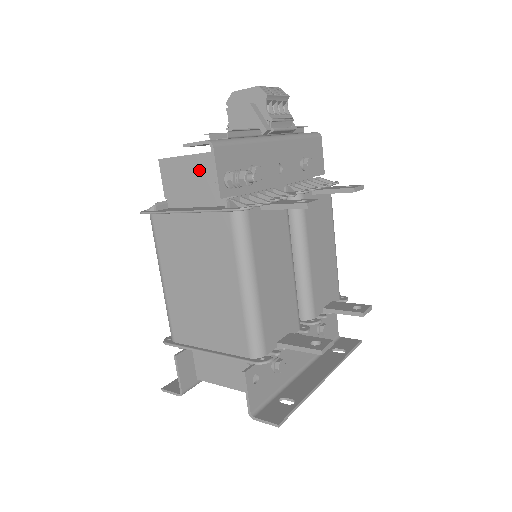
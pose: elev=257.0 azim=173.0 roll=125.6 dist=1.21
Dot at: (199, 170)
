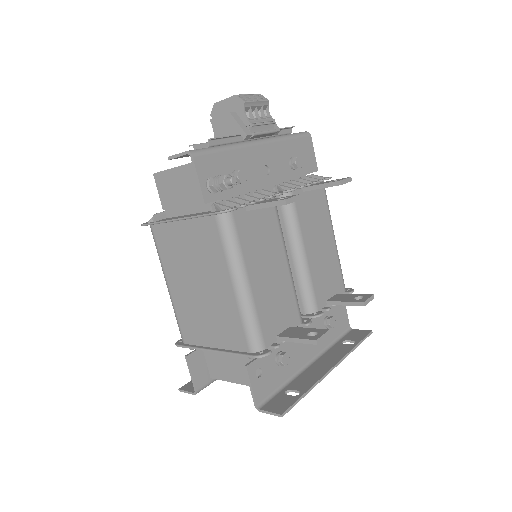
Dot at: (188, 179)
